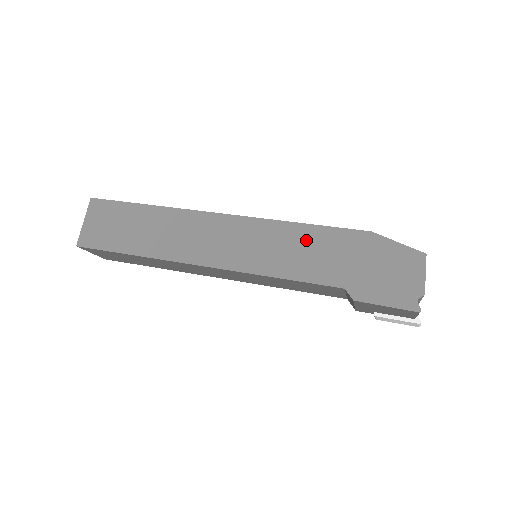
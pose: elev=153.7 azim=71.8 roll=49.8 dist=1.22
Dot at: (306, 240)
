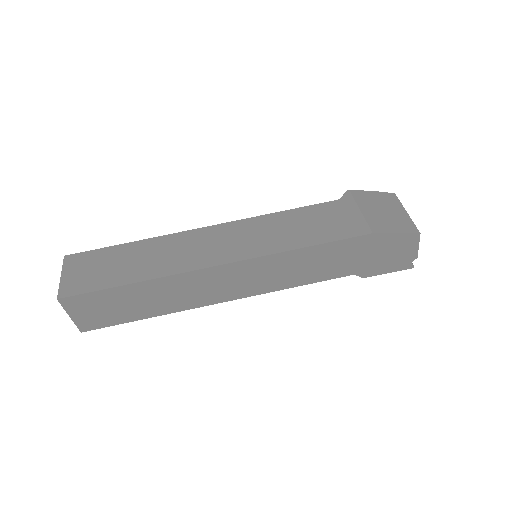
Dot at: (314, 257)
